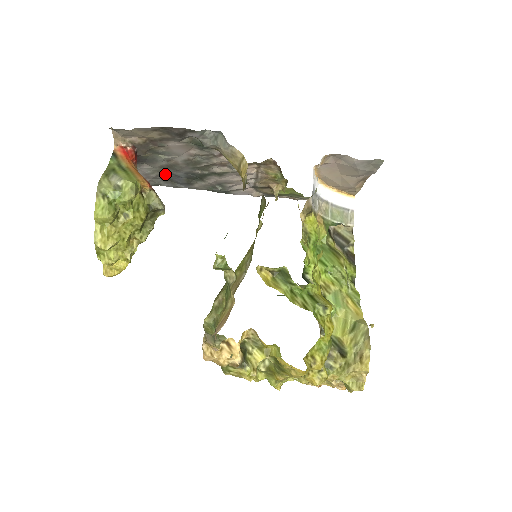
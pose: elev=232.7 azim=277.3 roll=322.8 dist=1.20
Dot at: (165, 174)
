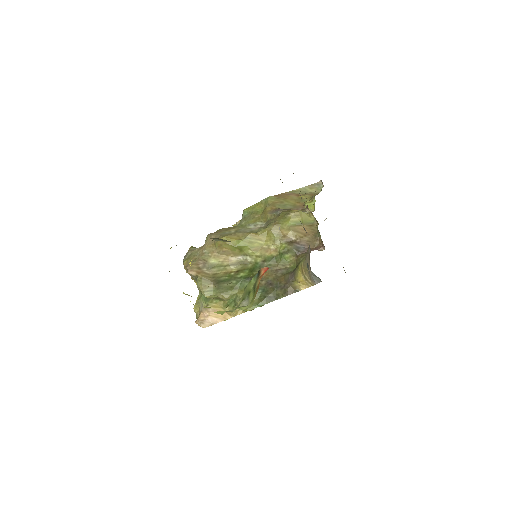
Dot at: occluded
